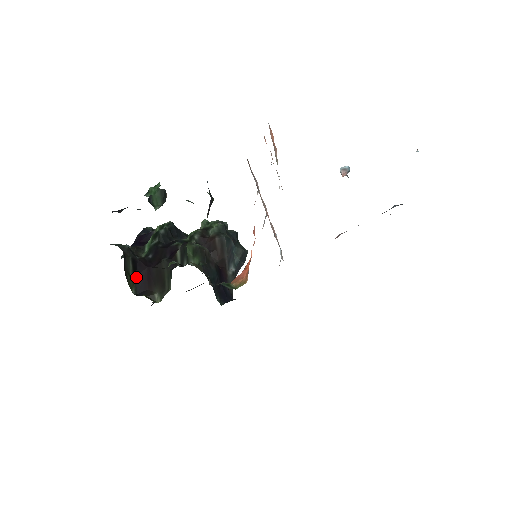
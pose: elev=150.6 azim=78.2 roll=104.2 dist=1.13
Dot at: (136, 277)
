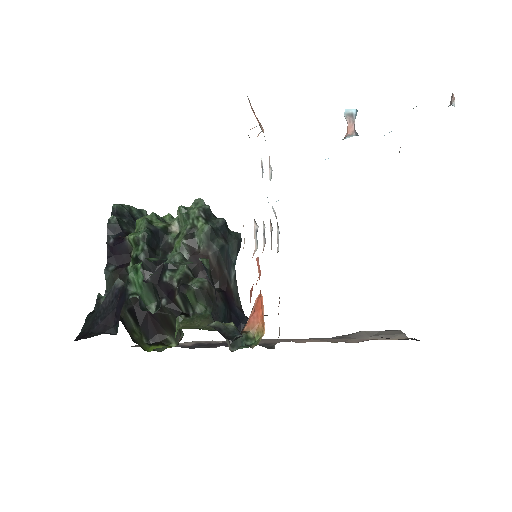
Dot at: (141, 326)
